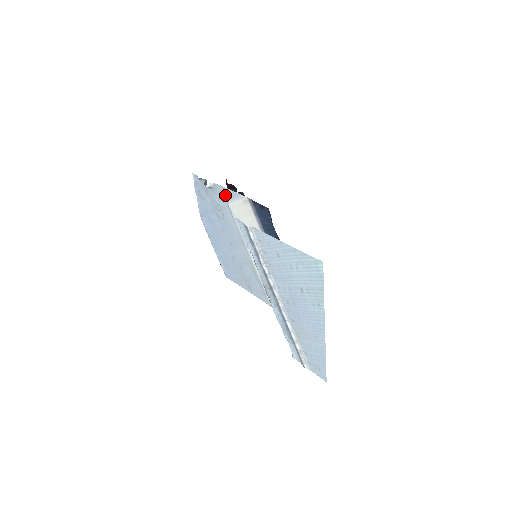
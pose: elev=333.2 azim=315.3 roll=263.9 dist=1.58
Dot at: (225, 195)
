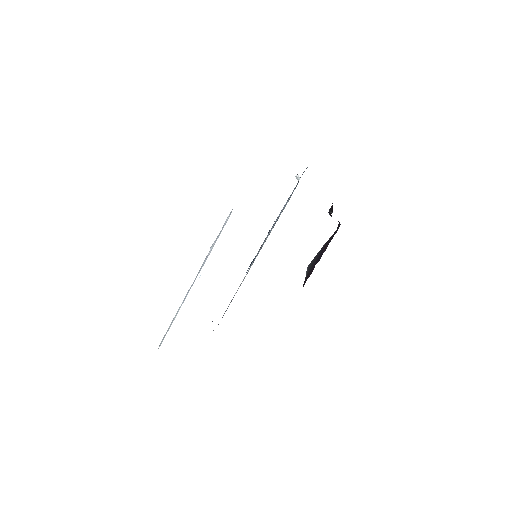
Dot at: occluded
